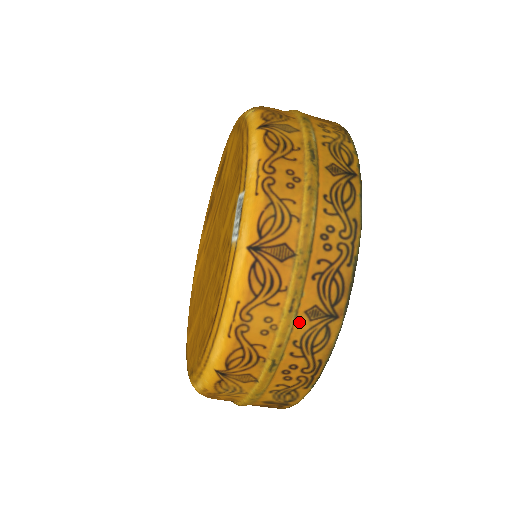
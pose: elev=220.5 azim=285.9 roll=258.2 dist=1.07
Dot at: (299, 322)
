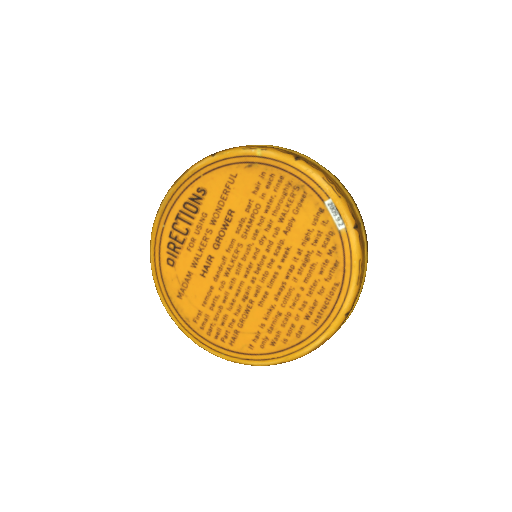
Dot at: (367, 259)
